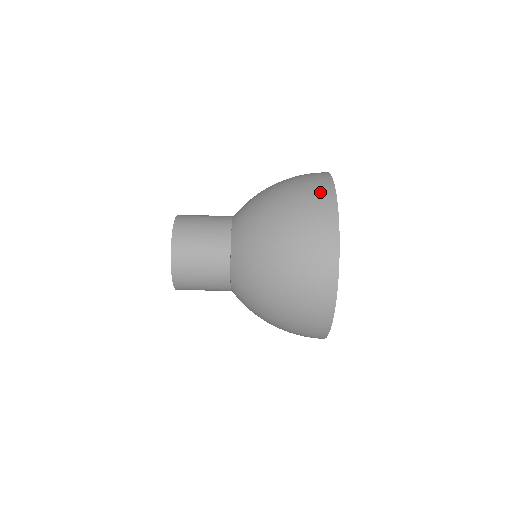
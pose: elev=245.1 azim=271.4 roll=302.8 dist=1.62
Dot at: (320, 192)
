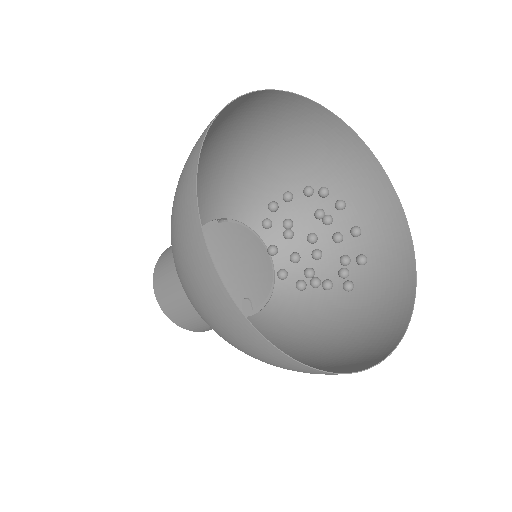
Dot at: (281, 365)
